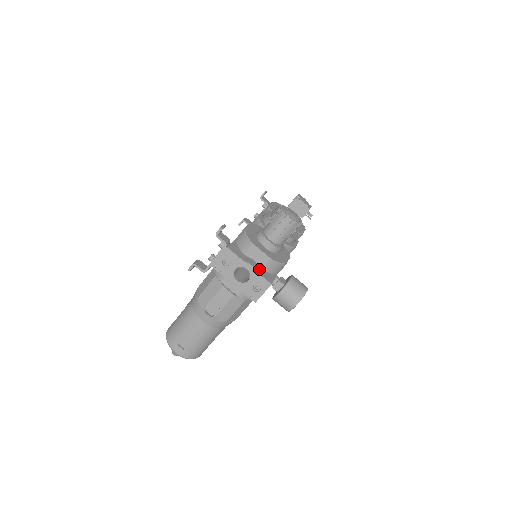
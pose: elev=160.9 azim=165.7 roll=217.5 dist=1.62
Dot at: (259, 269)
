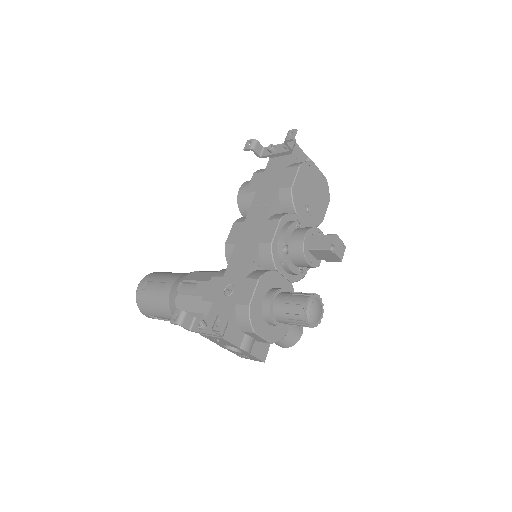
Dot at: (255, 346)
